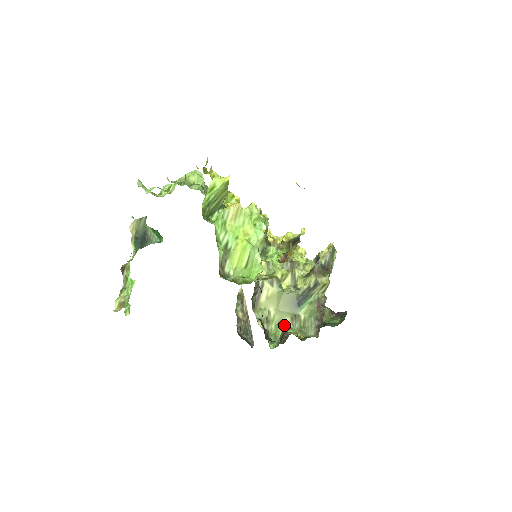
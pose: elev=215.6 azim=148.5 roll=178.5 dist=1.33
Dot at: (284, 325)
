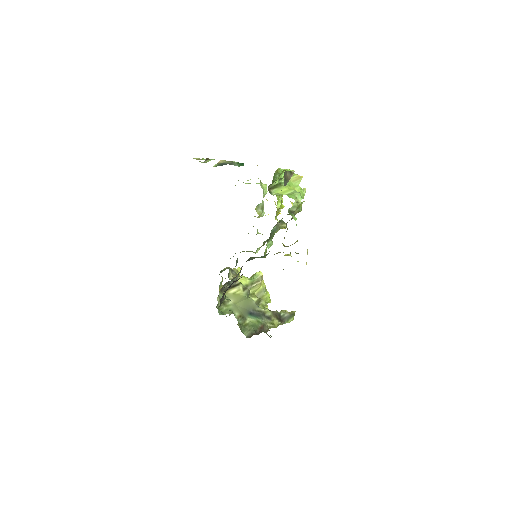
Dot at: (233, 312)
